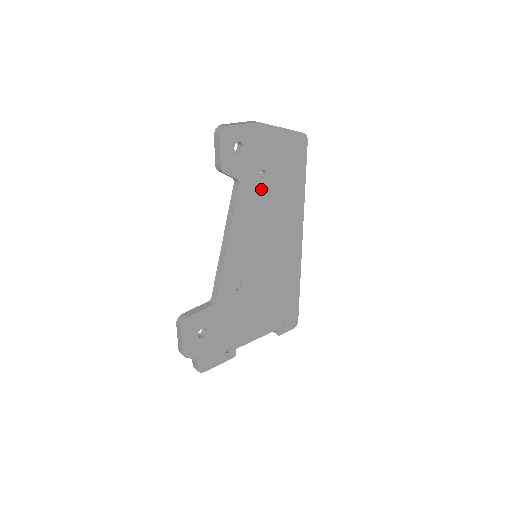
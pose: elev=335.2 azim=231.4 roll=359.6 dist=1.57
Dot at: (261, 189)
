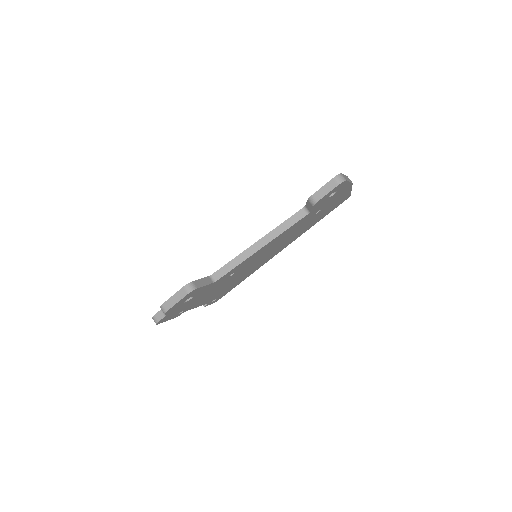
Dot at: (307, 220)
